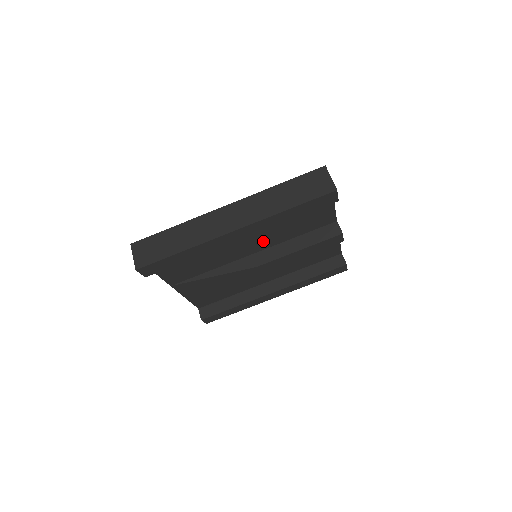
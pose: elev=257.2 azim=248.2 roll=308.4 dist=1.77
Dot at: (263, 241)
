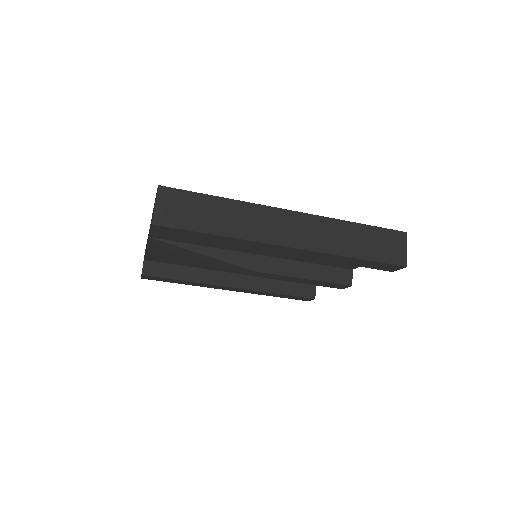
Dot at: occluded
